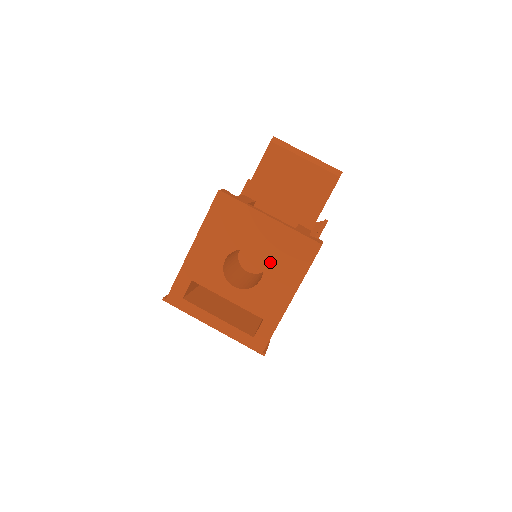
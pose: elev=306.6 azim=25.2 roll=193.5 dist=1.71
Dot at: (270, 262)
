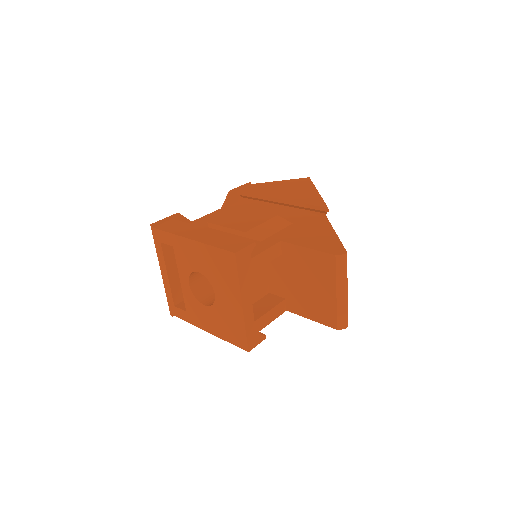
Dot at: (217, 311)
